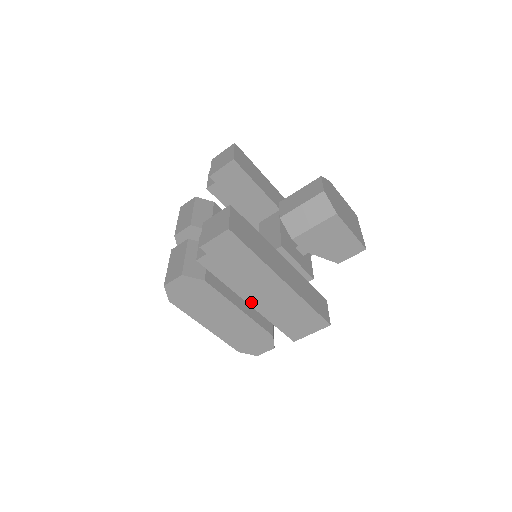
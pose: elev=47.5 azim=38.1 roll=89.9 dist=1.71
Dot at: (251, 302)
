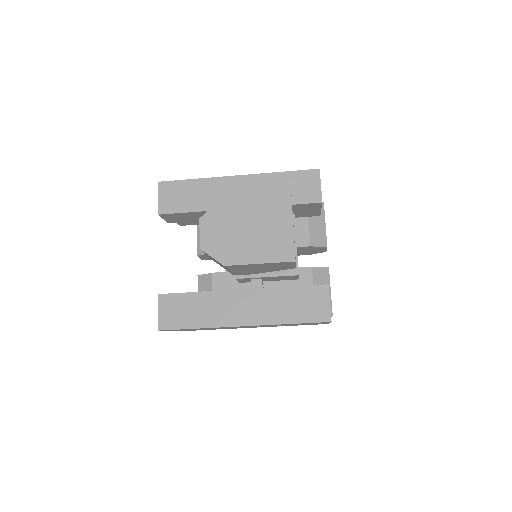
Dot at: (251, 327)
